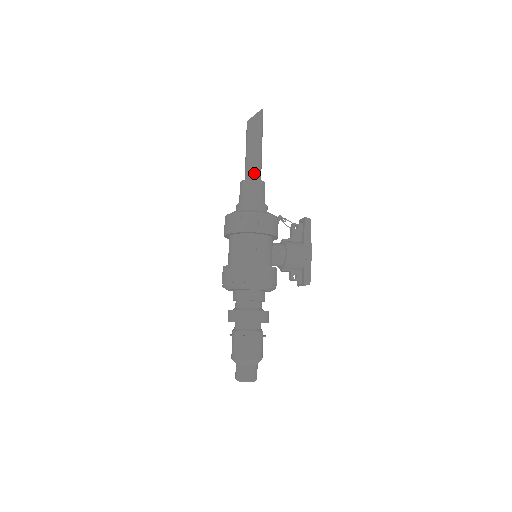
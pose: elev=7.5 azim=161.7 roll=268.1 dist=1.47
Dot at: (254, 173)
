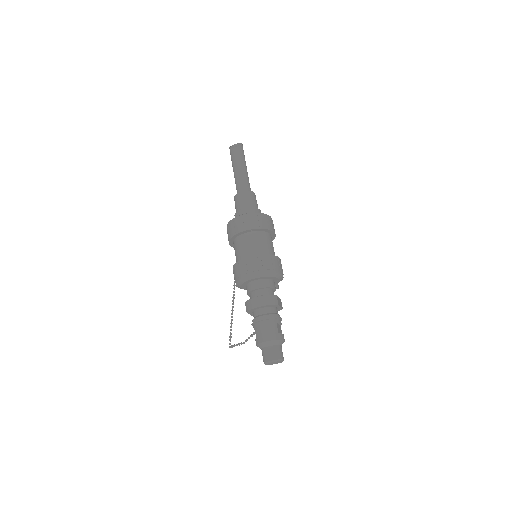
Dot at: (250, 188)
